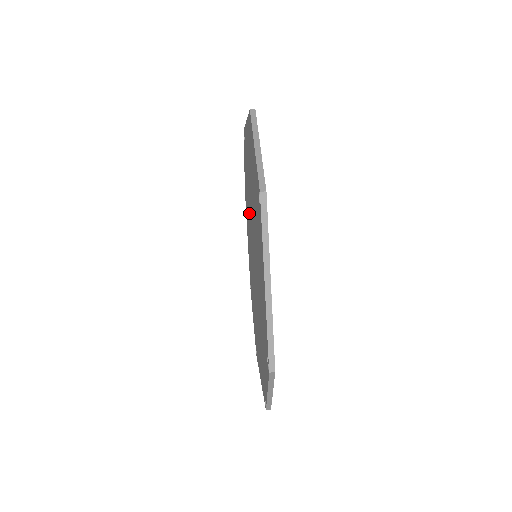
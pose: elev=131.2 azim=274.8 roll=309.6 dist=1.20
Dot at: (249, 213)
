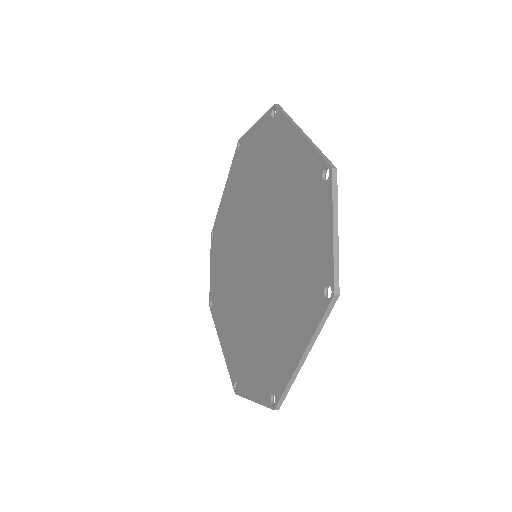
Dot at: (233, 263)
